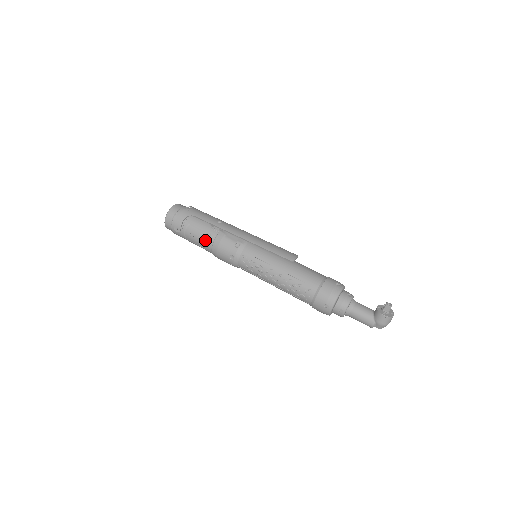
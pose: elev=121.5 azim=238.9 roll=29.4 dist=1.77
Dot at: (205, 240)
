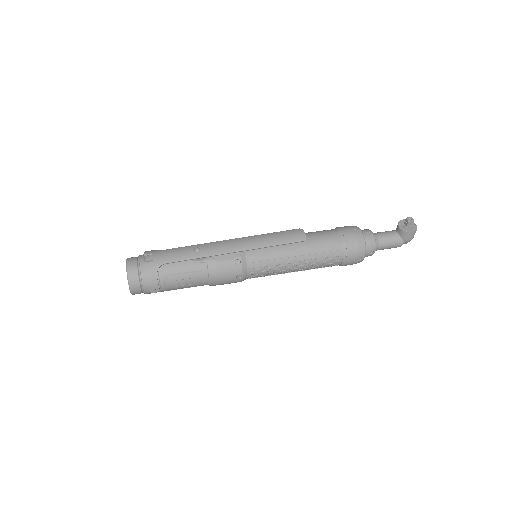
Dot at: (196, 280)
